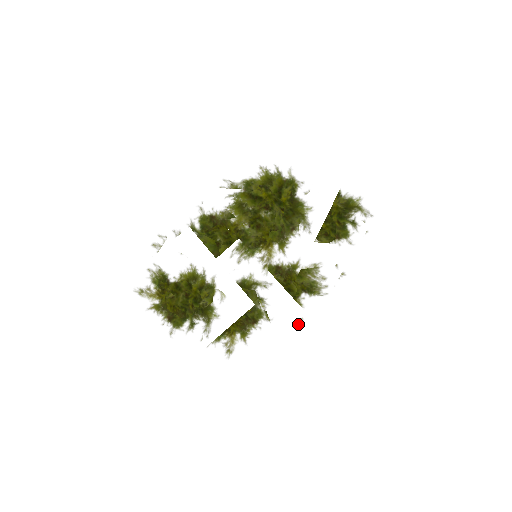
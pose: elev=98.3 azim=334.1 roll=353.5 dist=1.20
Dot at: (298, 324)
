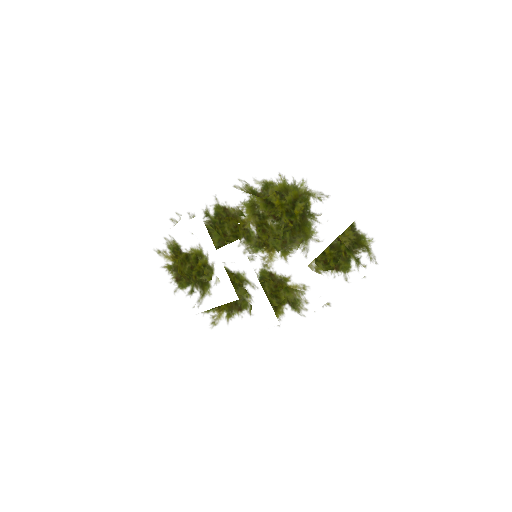
Dot at: (271, 329)
